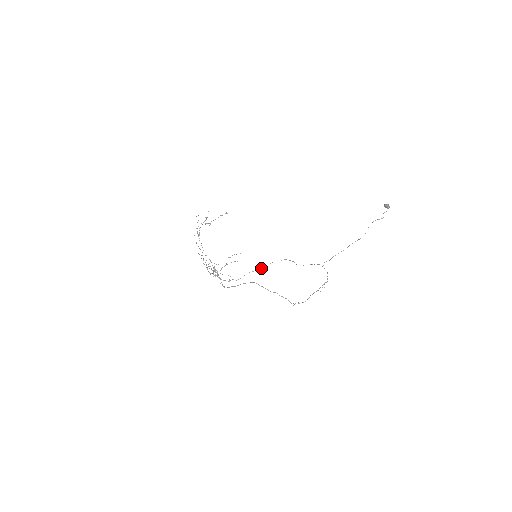
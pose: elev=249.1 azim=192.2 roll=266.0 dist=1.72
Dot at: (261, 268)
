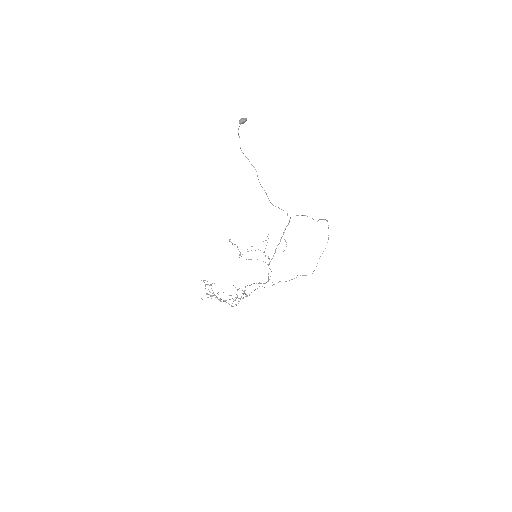
Dot at: occluded
